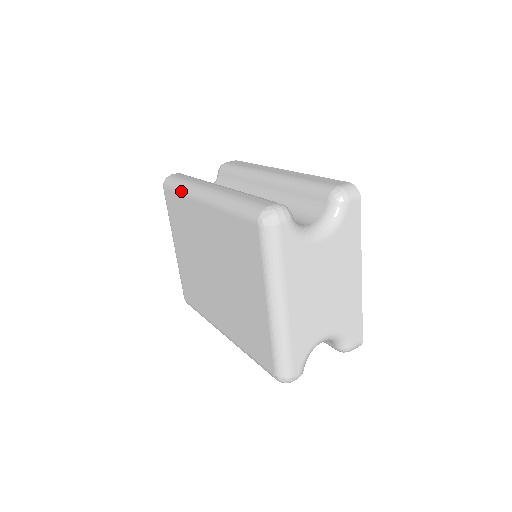
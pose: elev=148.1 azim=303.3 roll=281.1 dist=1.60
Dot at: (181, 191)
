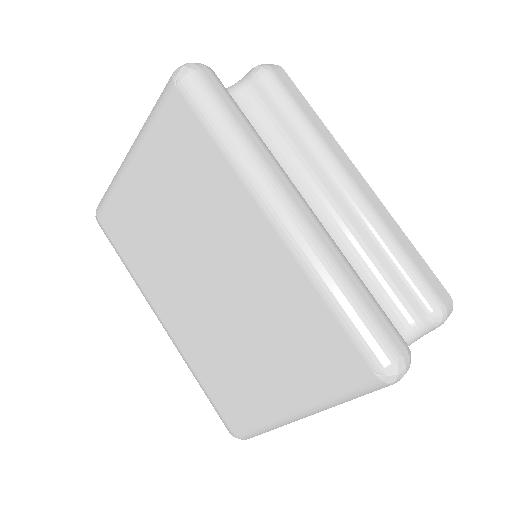
Dot at: (226, 148)
